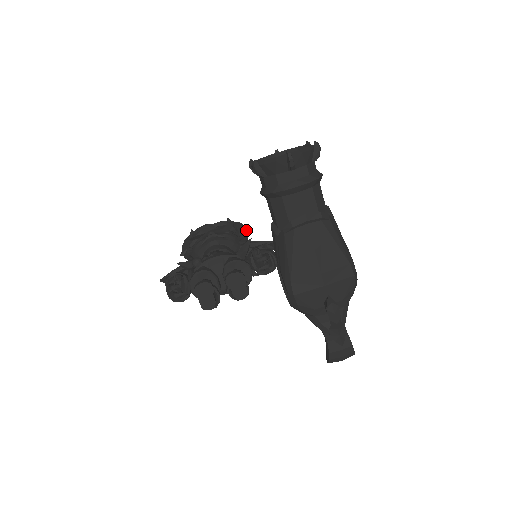
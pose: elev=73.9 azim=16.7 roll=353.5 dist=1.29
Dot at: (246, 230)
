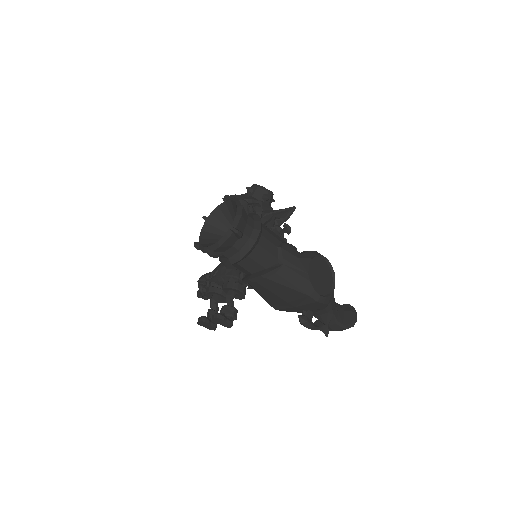
Dot at: (264, 196)
